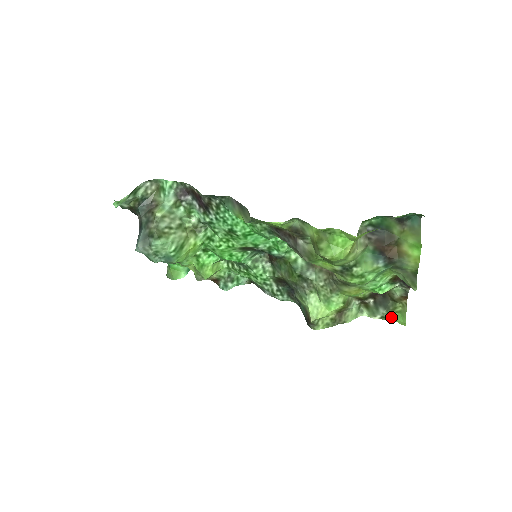
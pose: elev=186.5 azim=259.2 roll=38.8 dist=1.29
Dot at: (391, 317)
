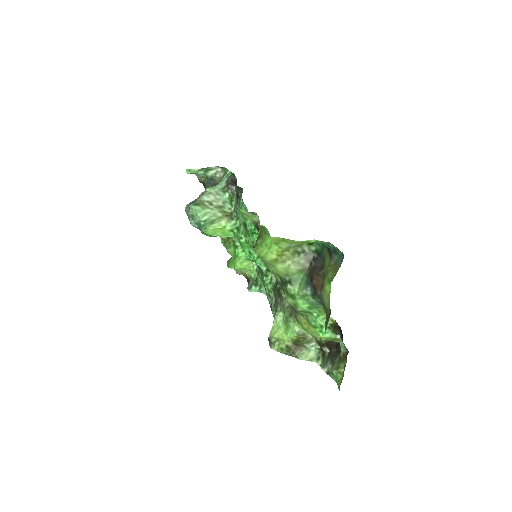
Dot at: (334, 376)
